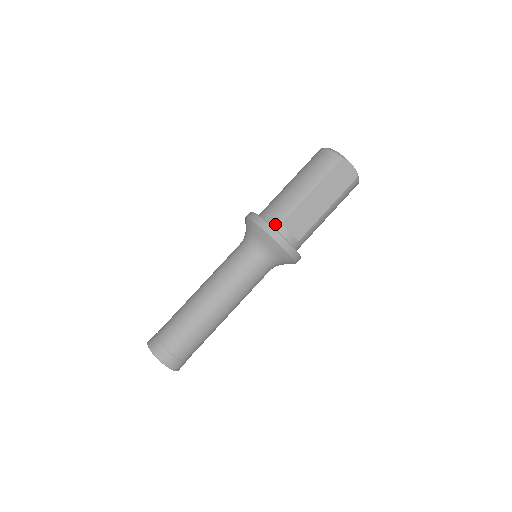
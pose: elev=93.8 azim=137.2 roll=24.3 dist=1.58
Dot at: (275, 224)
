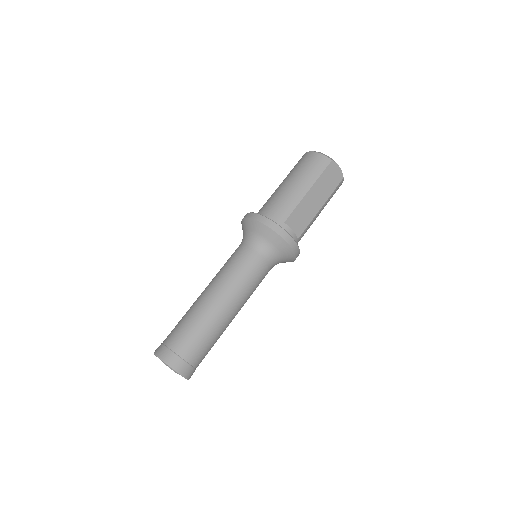
Dot at: (278, 223)
